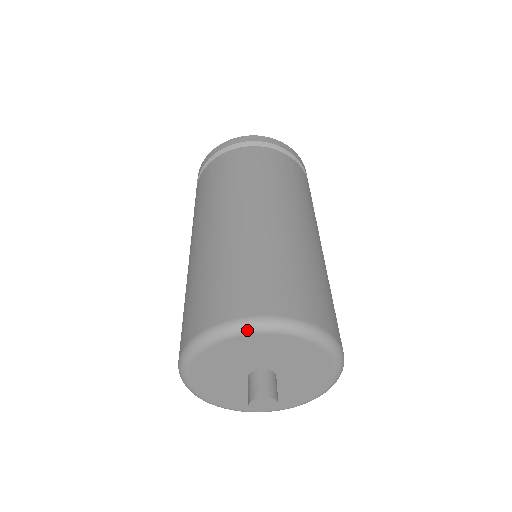
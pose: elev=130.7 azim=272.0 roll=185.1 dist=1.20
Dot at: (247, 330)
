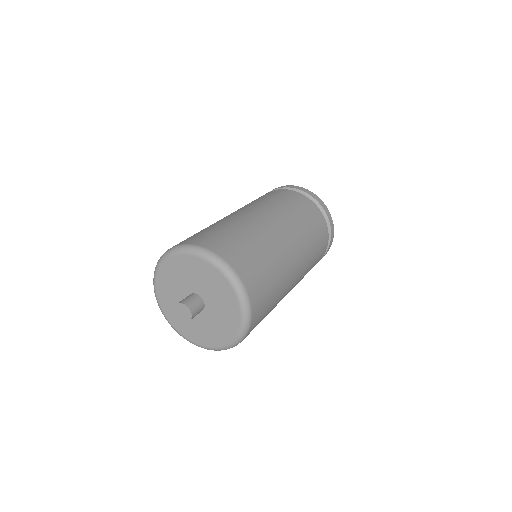
Dot at: (227, 274)
